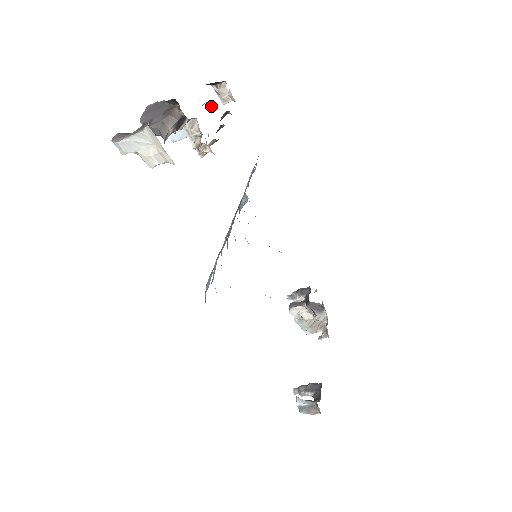
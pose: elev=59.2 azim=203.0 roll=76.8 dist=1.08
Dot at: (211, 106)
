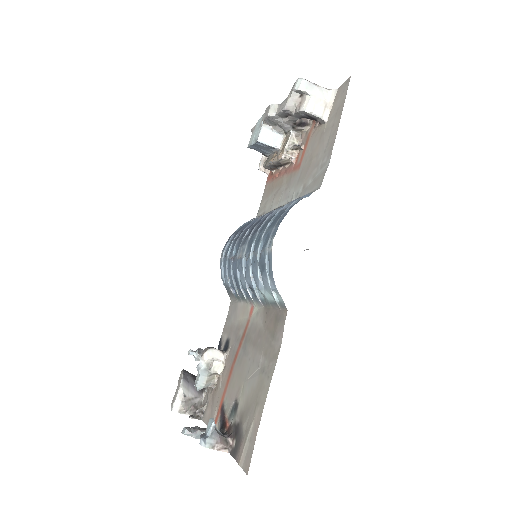
Dot at: (267, 157)
